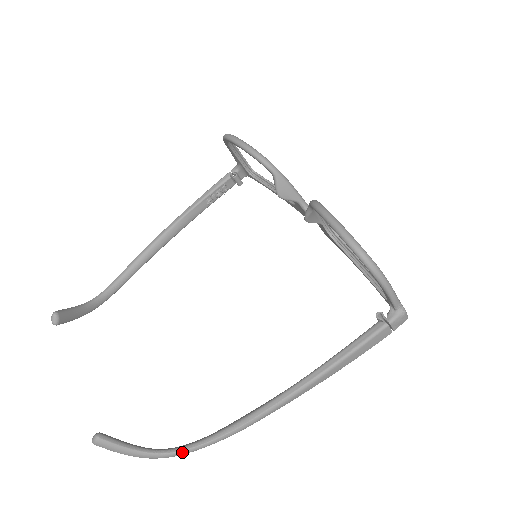
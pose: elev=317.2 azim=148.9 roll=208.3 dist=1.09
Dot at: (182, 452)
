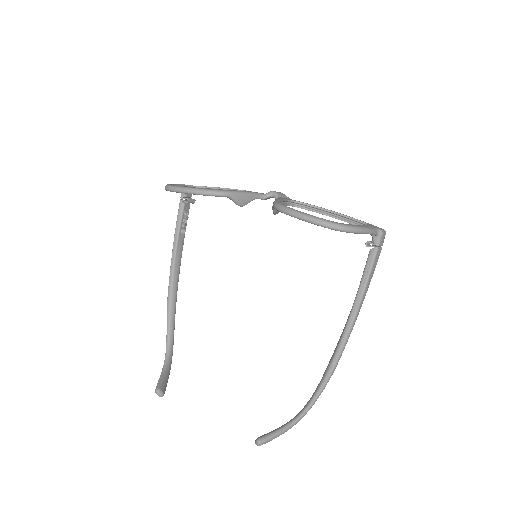
Dot at: (310, 408)
